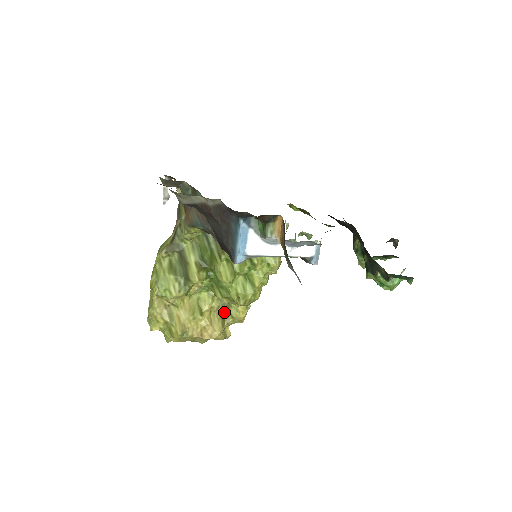
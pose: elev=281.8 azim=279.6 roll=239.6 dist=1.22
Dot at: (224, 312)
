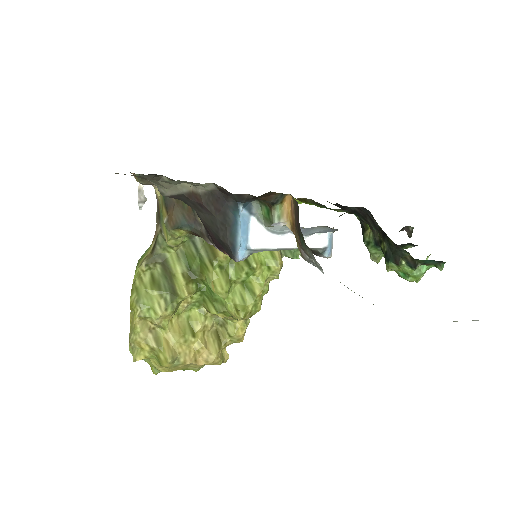
Dot at: (219, 331)
